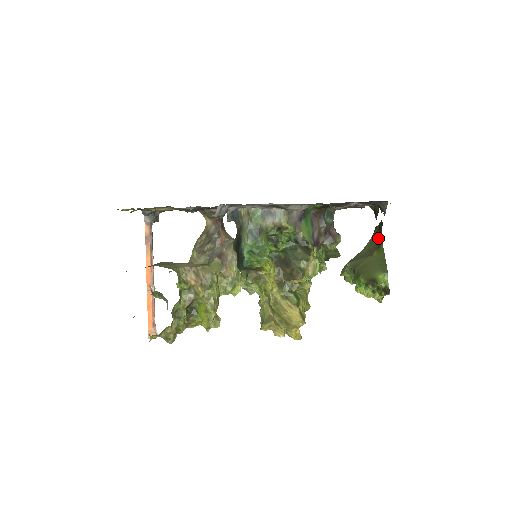
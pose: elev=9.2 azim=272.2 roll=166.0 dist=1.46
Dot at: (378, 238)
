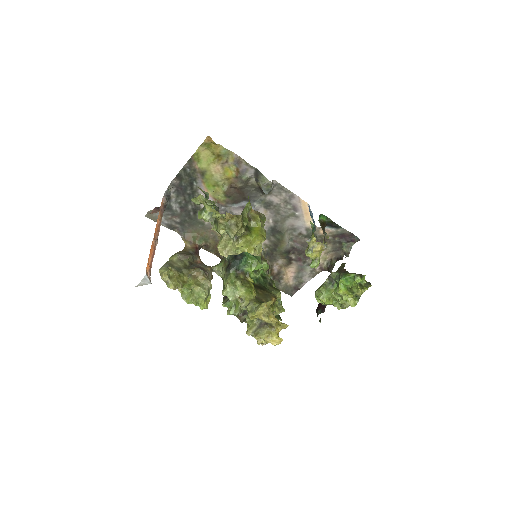
Dot at: (342, 272)
